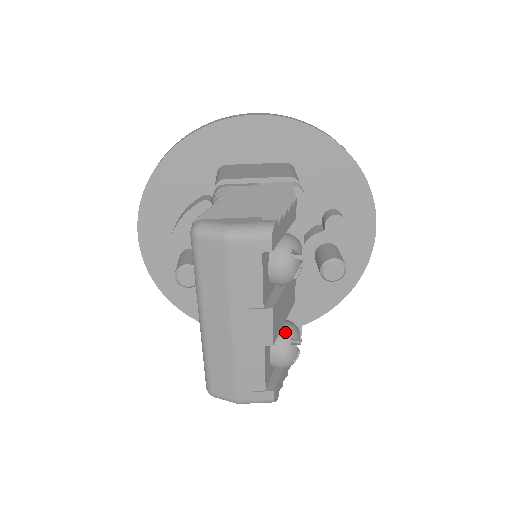
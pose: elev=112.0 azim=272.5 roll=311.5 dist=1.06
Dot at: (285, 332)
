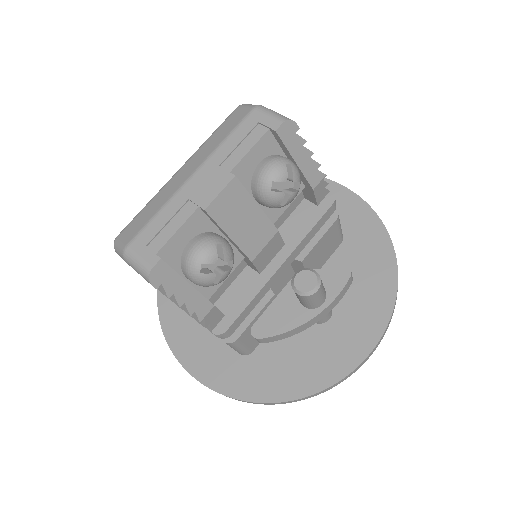
Dot at: (222, 238)
